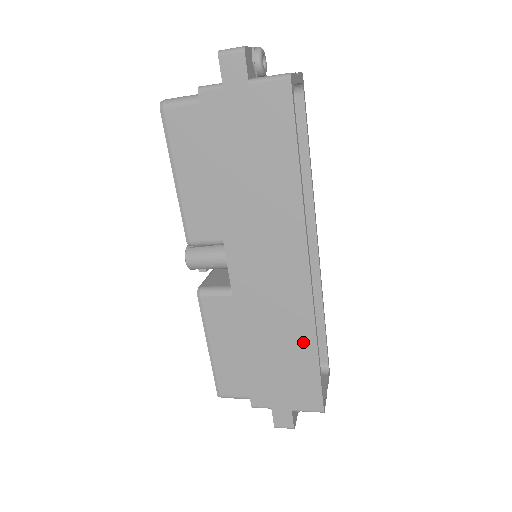
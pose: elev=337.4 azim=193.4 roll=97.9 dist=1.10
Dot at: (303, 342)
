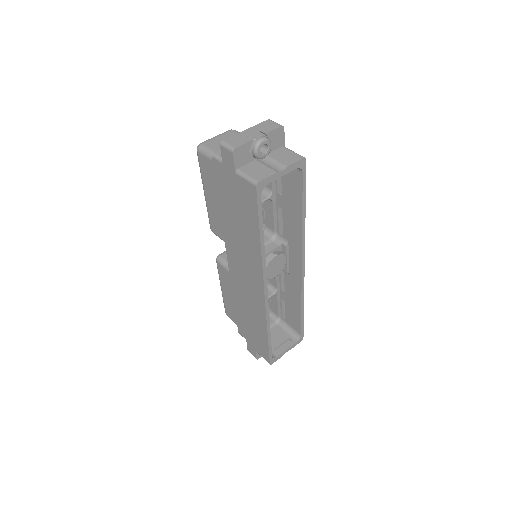
Dot at: (261, 325)
